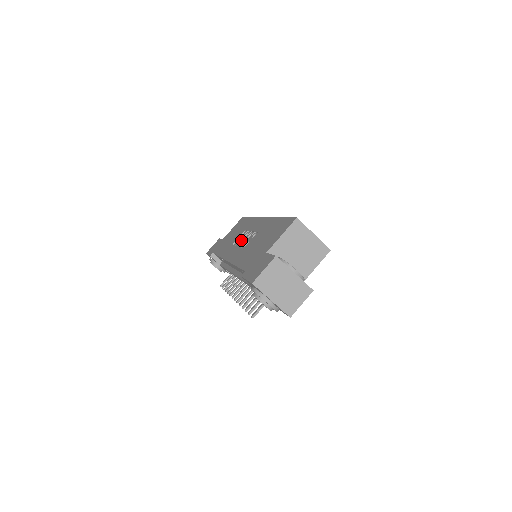
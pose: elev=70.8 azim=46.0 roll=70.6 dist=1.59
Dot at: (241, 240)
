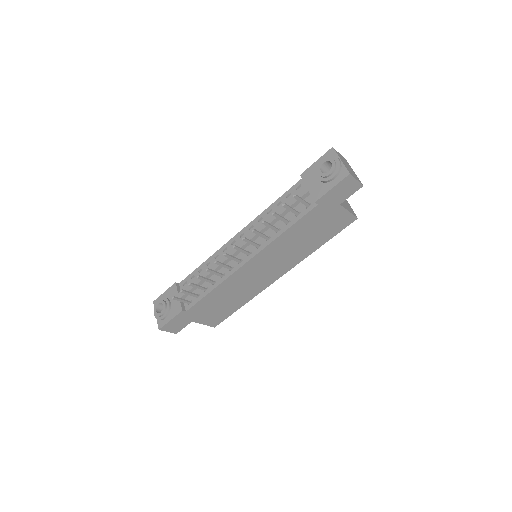
Dot at: occluded
